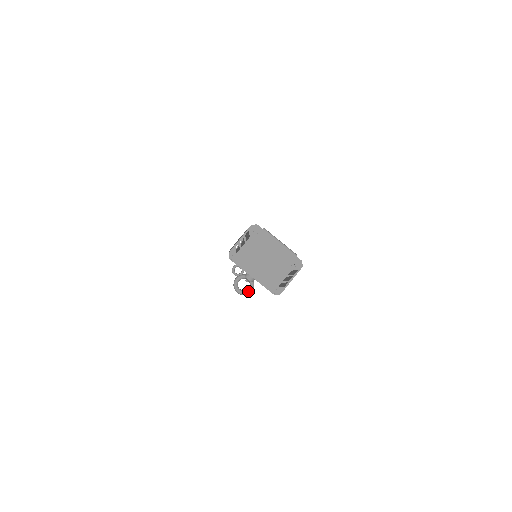
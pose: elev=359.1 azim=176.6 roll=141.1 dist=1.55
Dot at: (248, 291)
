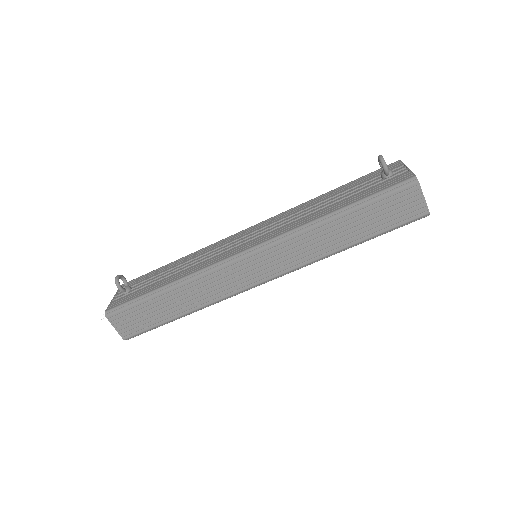
Dot at: occluded
